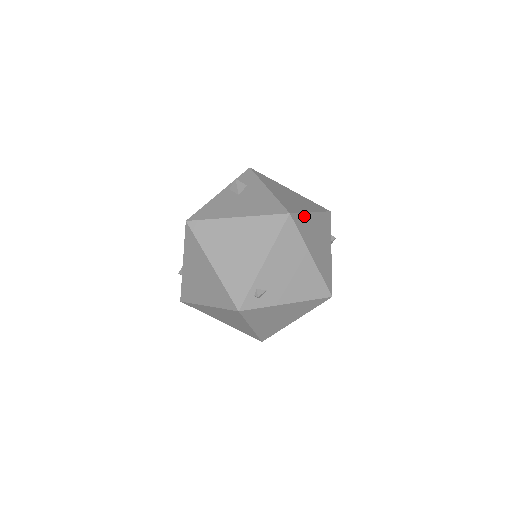
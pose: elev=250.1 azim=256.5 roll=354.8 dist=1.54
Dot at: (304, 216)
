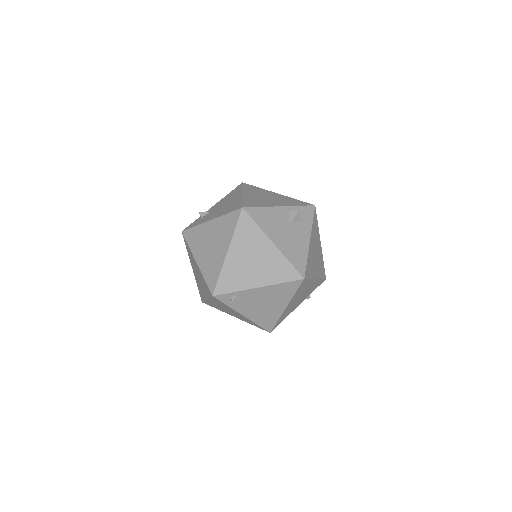
Dot at: (310, 281)
